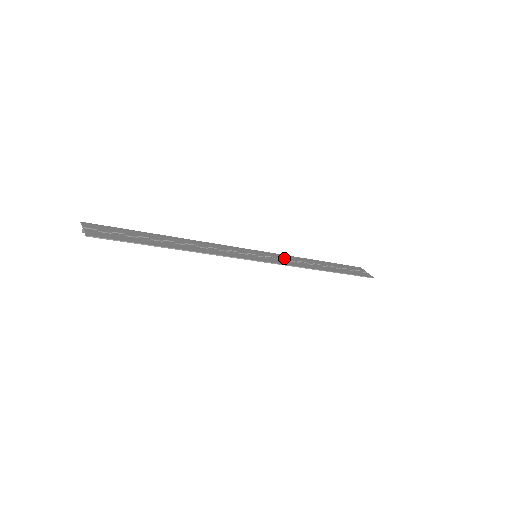
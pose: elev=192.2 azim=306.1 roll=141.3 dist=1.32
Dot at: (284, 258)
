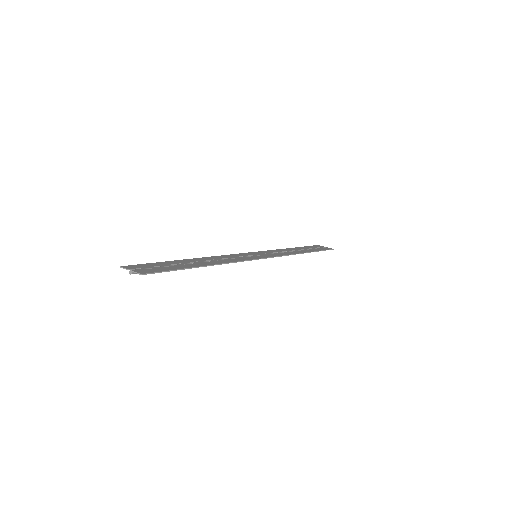
Dot at: (273, 252)
